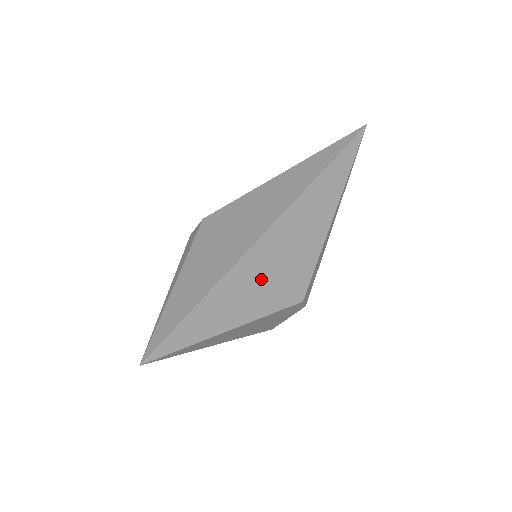
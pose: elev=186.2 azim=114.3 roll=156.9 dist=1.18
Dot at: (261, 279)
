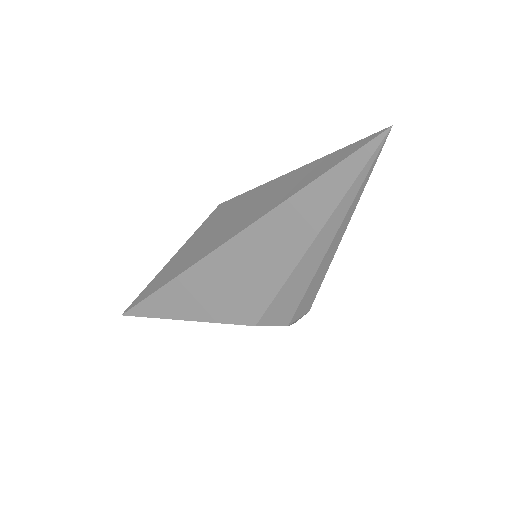
Dot at: (209, 291)
